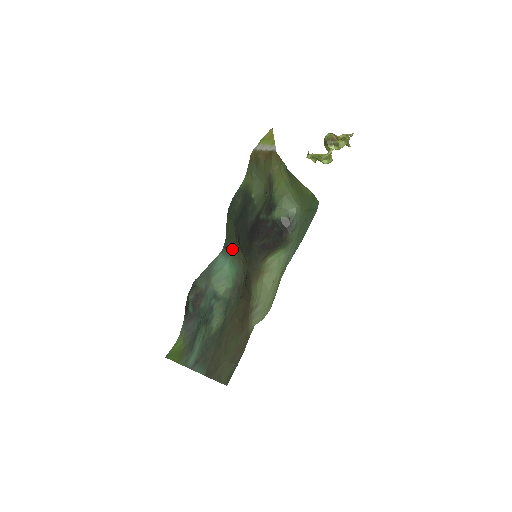
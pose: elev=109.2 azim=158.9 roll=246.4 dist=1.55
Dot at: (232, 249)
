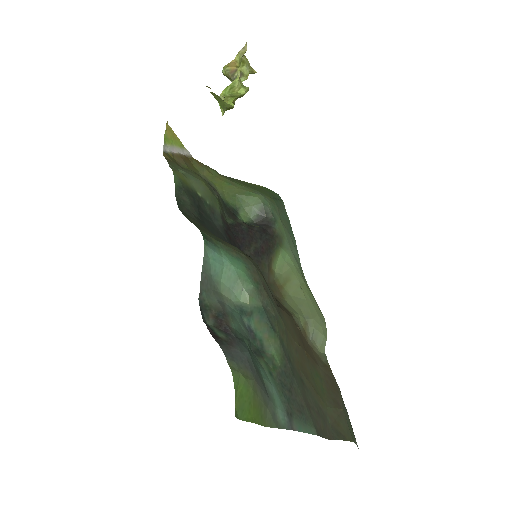
Dot at: (217, 241)
